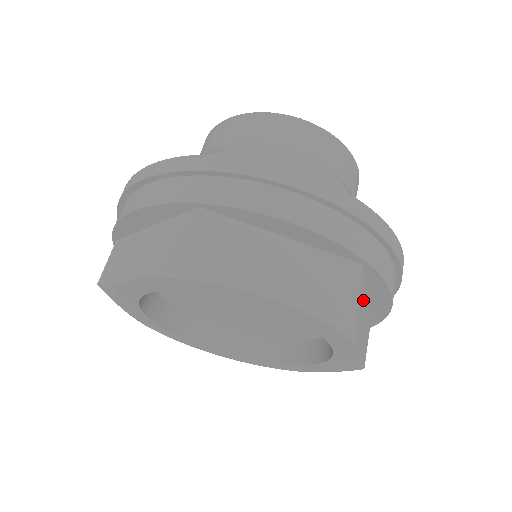
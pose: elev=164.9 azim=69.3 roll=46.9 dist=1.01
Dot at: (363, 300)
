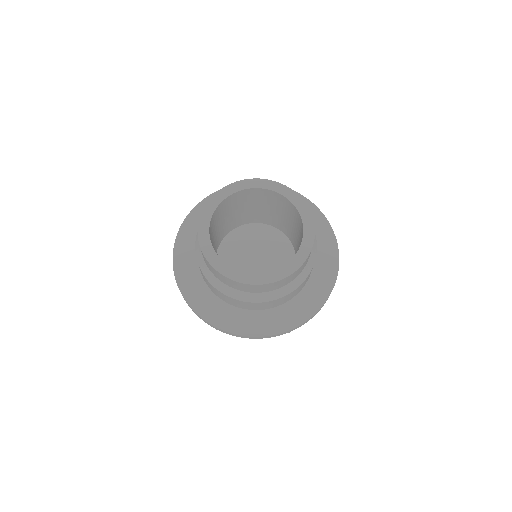
Dot at: occluded
